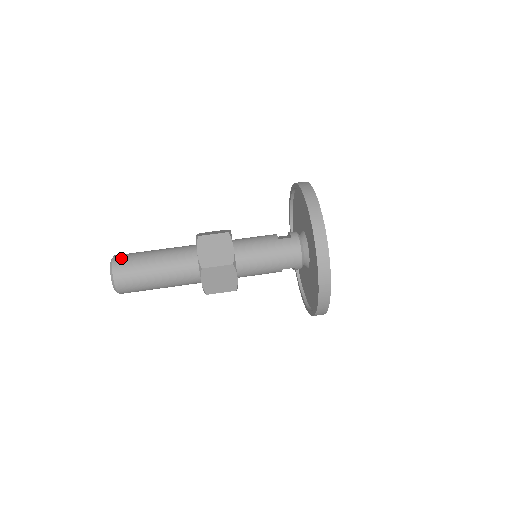
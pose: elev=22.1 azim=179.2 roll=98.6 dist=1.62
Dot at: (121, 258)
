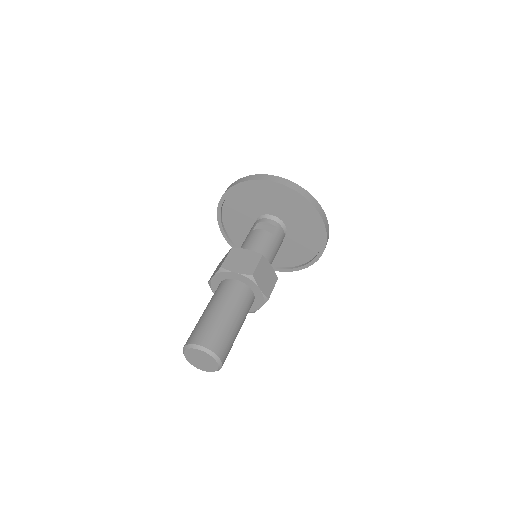
Dot at: (215, 343)
